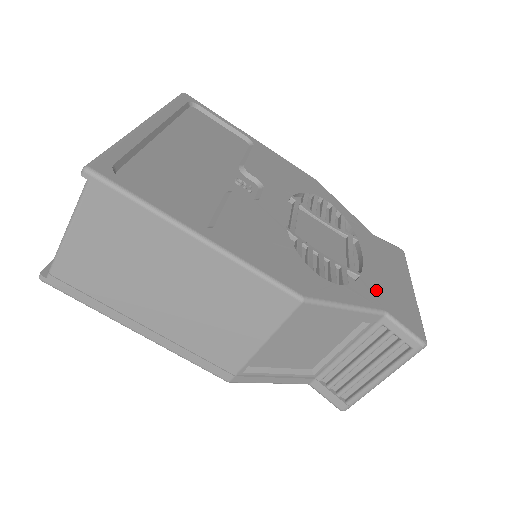
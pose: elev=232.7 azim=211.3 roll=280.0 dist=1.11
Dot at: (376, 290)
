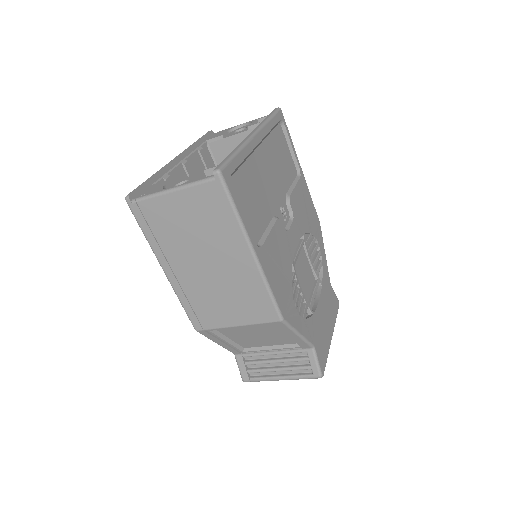
Dot at: (316, 329)
